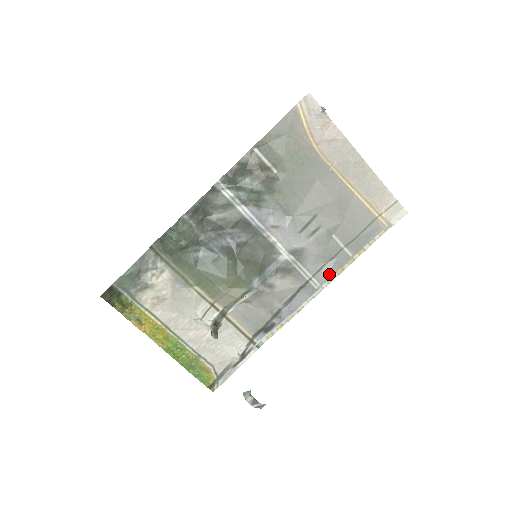
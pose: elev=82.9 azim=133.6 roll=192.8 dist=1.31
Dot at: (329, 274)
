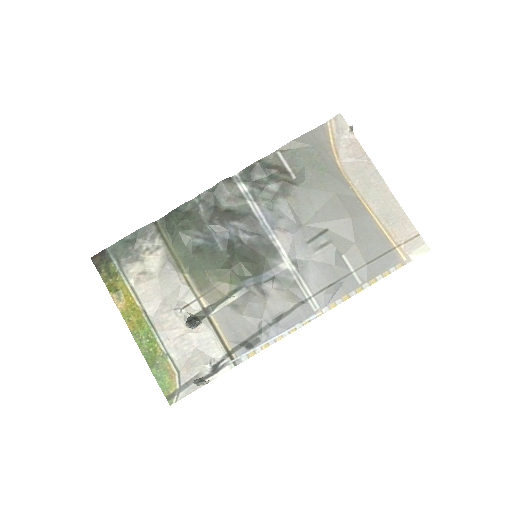
Dot at: (332, 298)
